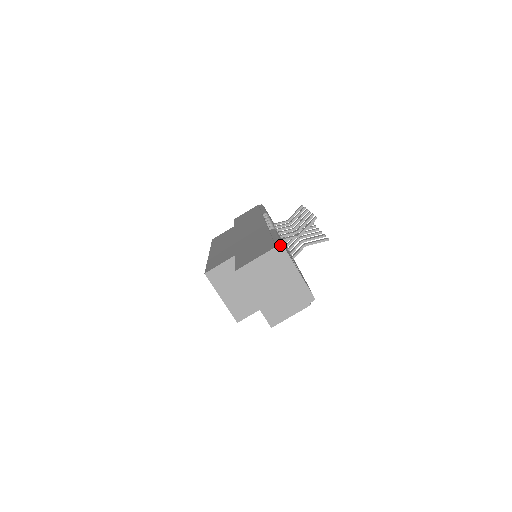
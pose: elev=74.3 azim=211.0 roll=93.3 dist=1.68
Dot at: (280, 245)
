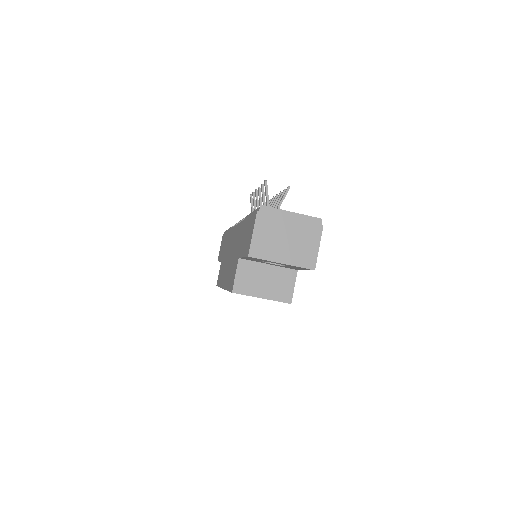
Dot at: (259, 208)
